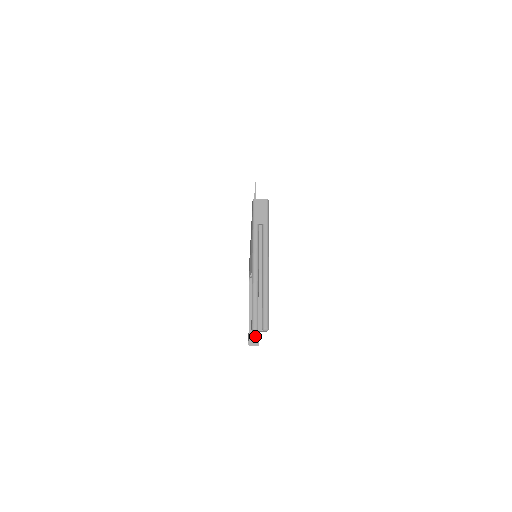
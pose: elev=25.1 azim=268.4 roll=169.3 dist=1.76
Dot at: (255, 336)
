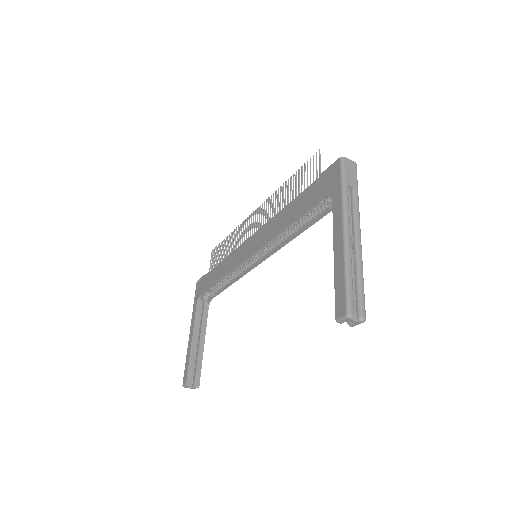
Dot at: (196, 374)
